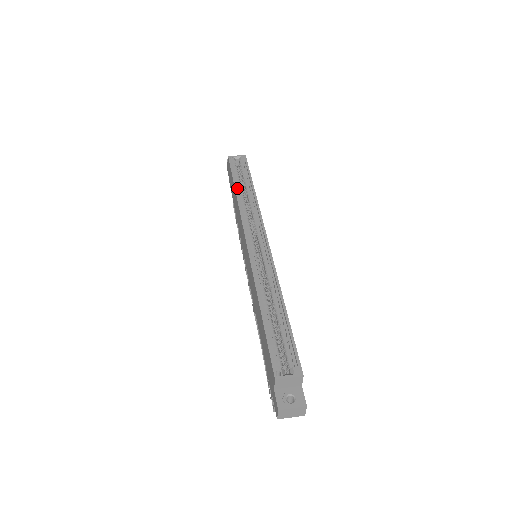
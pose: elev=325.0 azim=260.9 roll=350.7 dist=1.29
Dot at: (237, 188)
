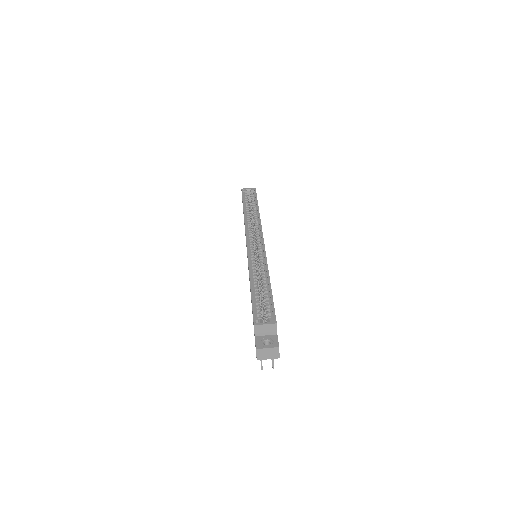
Dot at: (245, 209)
